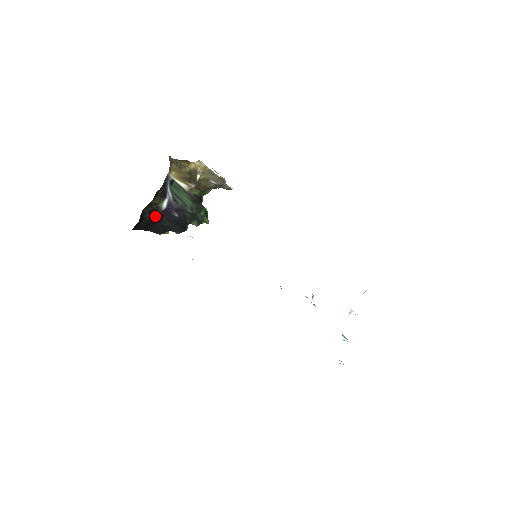
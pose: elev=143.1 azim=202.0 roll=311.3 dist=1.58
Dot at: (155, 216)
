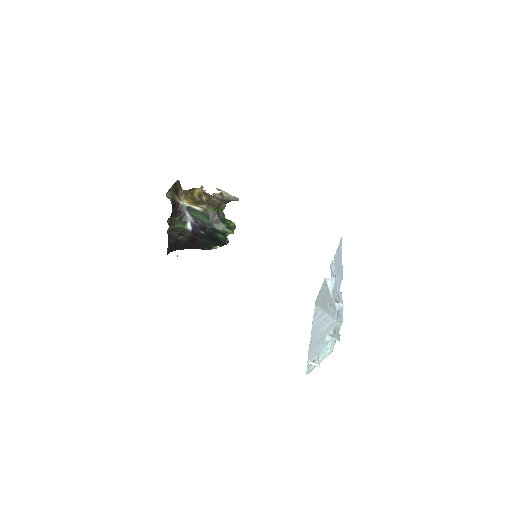
Dot at: (189, 237)
